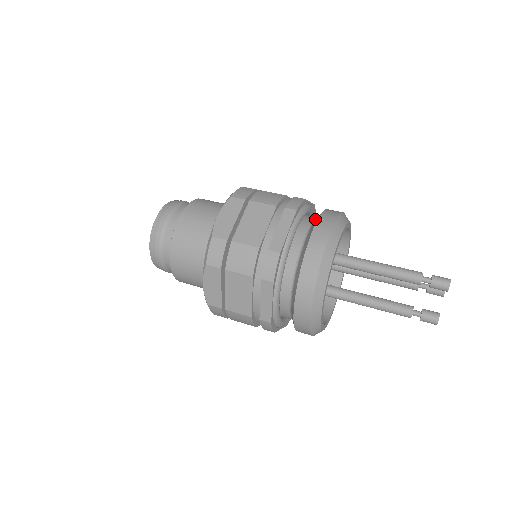
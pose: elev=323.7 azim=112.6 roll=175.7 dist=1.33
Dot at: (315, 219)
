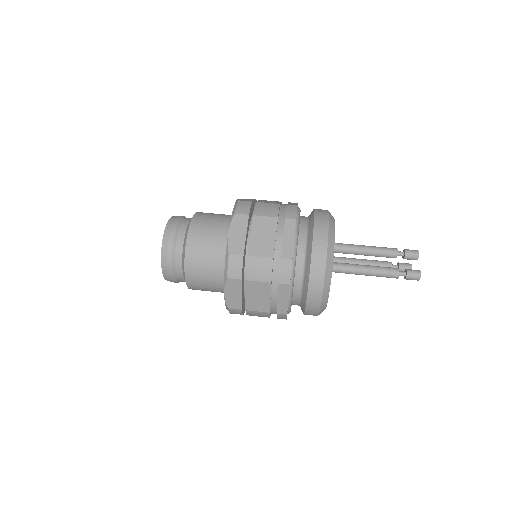
Dot at: (304, 263)
